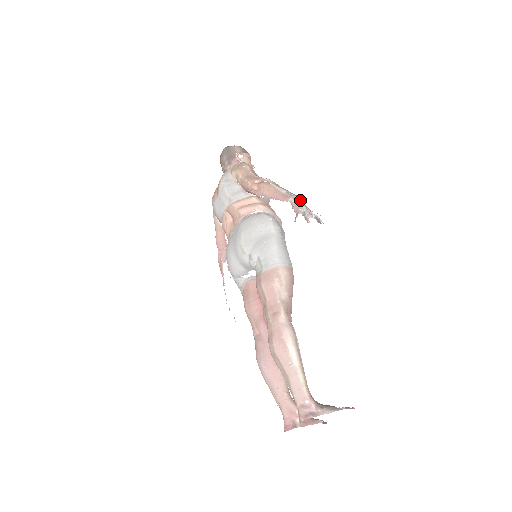
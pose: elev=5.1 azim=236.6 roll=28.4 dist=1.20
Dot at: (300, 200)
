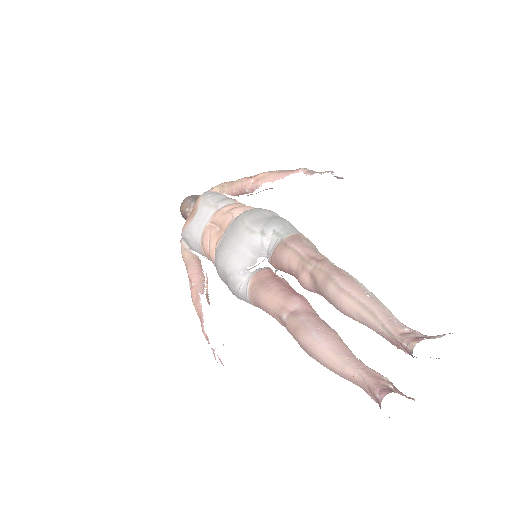
Dot at: (311, 170)
